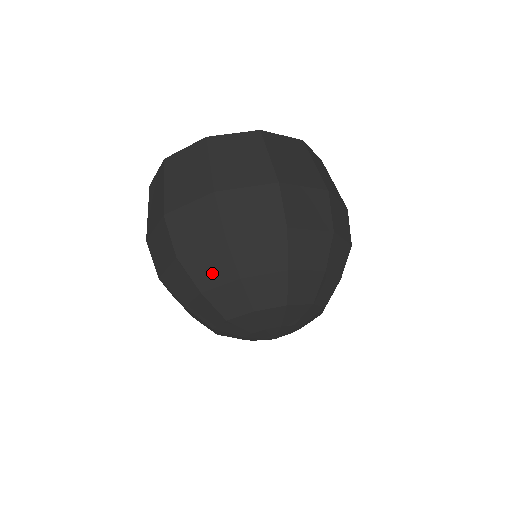
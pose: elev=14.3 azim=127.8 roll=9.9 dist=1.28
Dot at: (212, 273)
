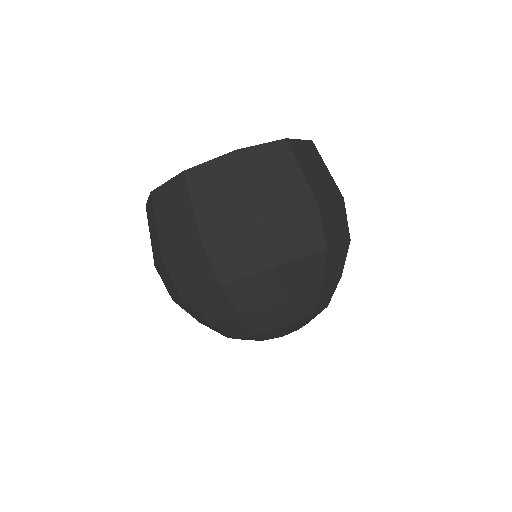
Dot at: (302, 282)
